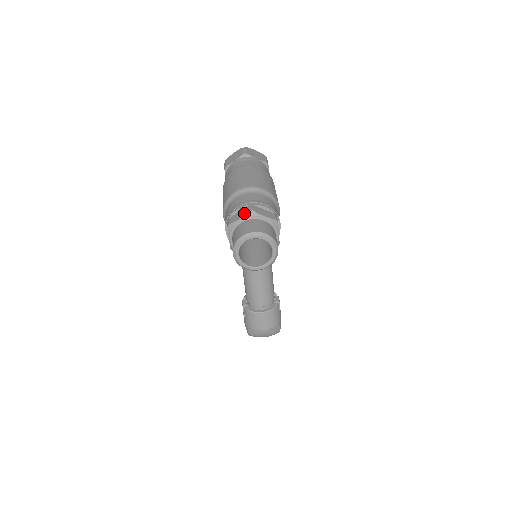
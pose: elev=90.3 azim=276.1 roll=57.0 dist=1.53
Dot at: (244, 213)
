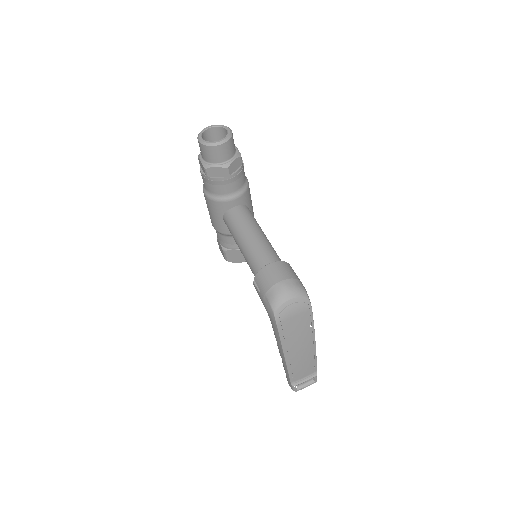
Dot at: occluded
